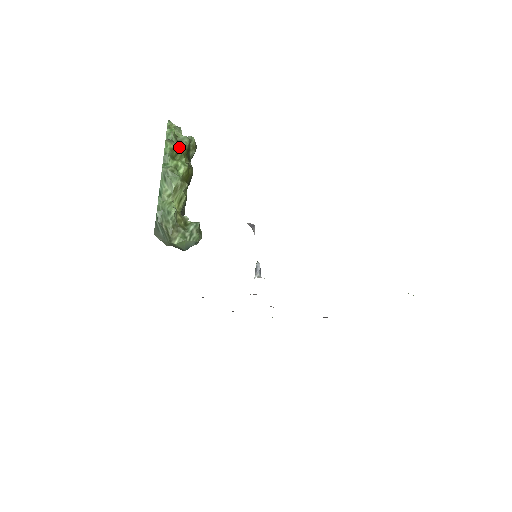
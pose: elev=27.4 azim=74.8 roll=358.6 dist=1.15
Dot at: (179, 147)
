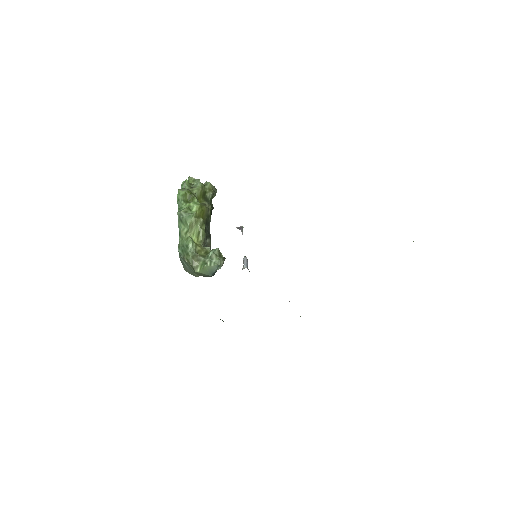
Dot at: (192, 192)
